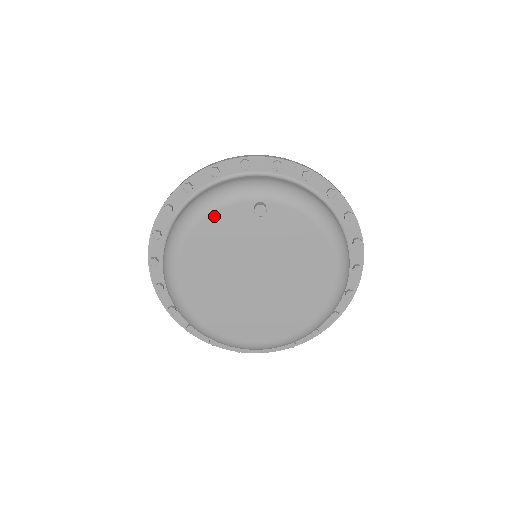
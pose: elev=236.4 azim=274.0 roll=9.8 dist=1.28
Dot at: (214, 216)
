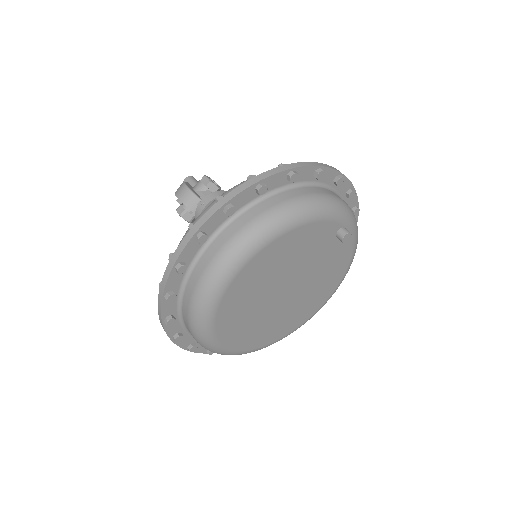
Dot at: (313, 225)
